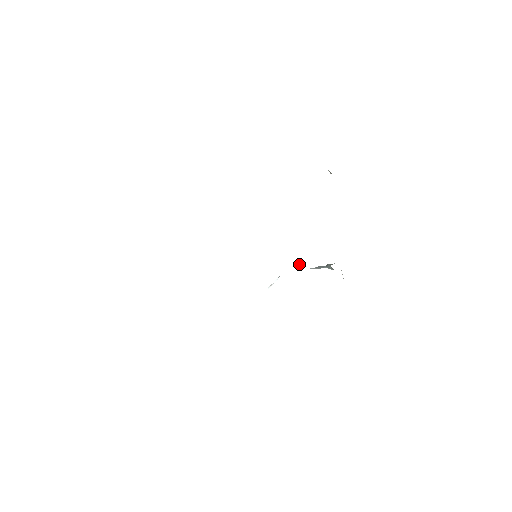
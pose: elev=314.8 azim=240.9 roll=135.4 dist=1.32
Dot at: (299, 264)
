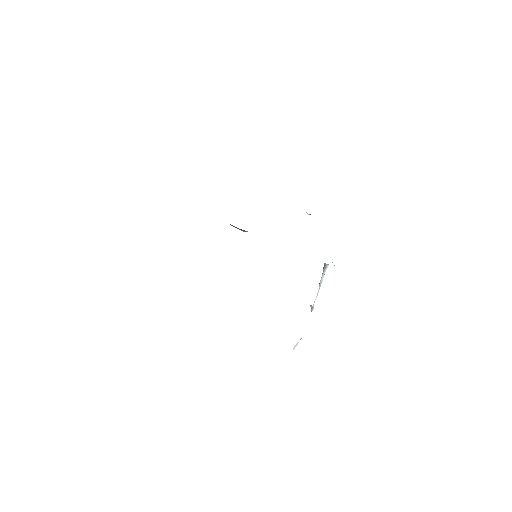
Dot at: (311, 305)
